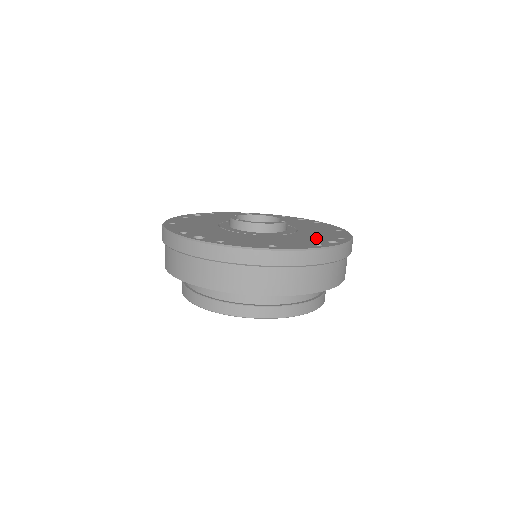
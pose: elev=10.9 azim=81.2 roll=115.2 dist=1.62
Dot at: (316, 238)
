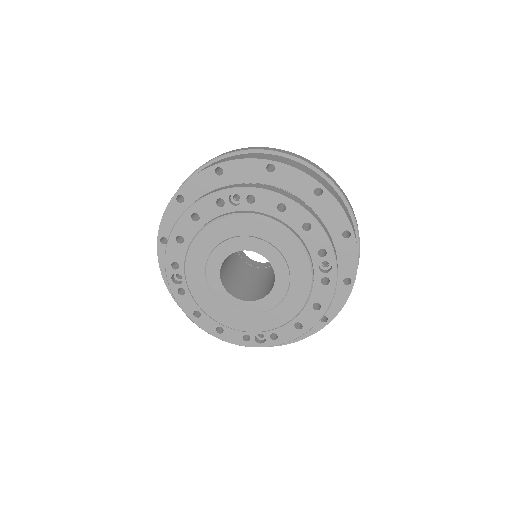
Dot at: occluded
